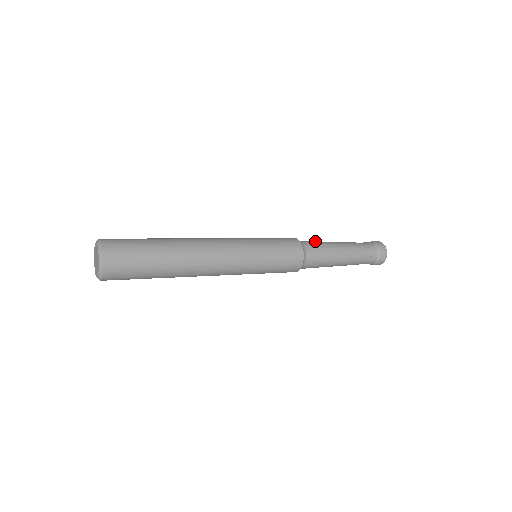
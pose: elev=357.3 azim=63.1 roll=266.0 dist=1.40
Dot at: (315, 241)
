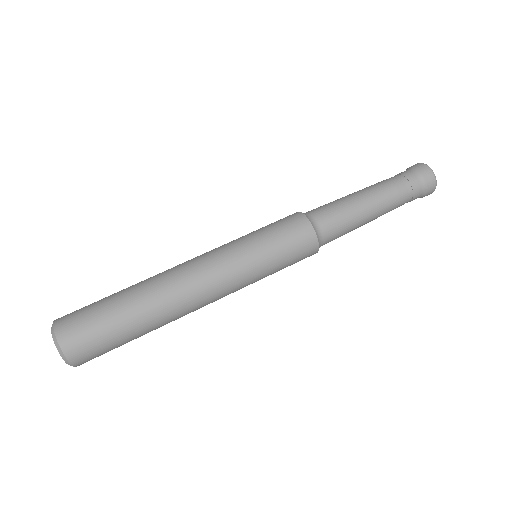
Dot at: (341, 218)
